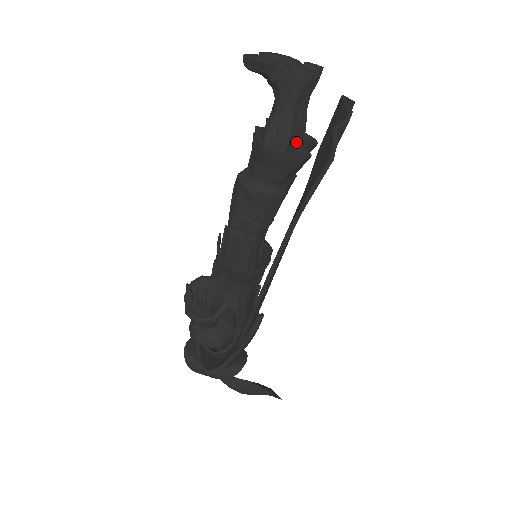
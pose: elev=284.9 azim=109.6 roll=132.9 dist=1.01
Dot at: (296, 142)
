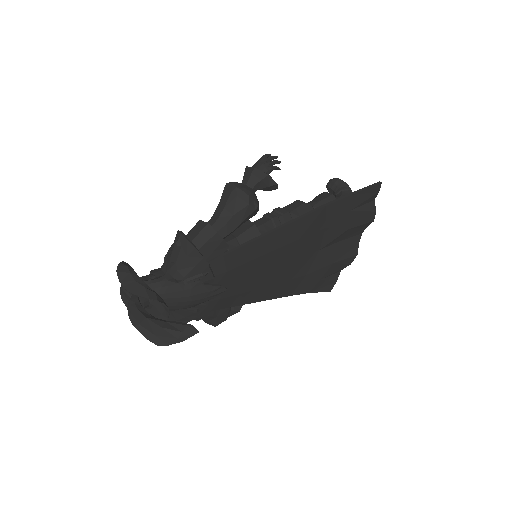
Dot at: occluded
